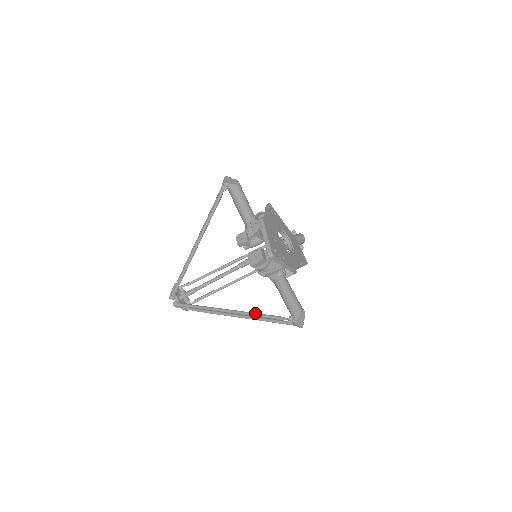
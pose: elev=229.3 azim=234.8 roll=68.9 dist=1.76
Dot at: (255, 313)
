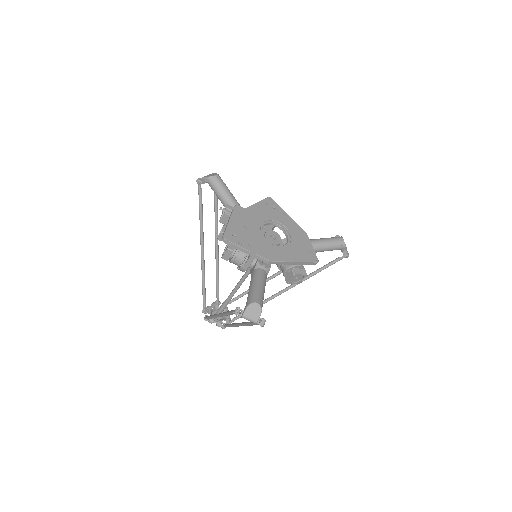
Dot at: occluded
